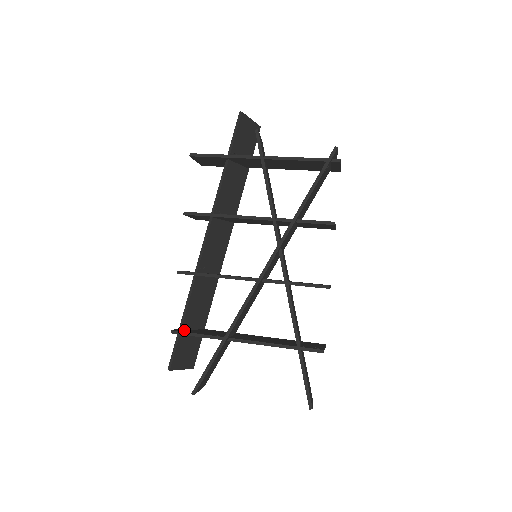
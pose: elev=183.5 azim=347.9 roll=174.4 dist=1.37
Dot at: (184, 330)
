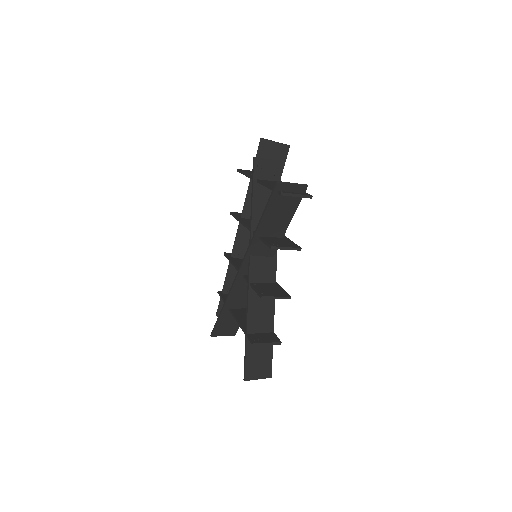
Dot at: (225, 293)
